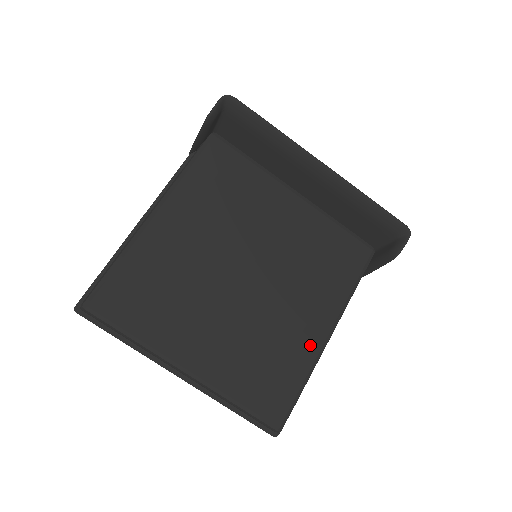
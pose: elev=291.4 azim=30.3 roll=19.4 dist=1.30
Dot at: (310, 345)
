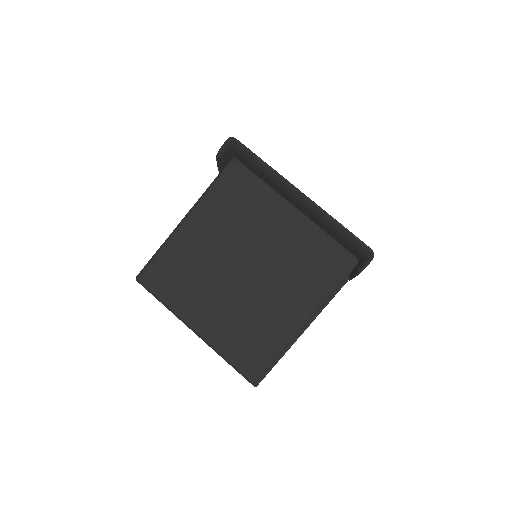
Dot at: (286, 329)
